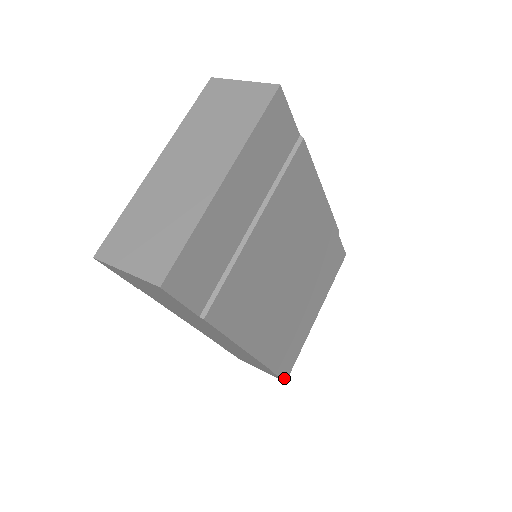
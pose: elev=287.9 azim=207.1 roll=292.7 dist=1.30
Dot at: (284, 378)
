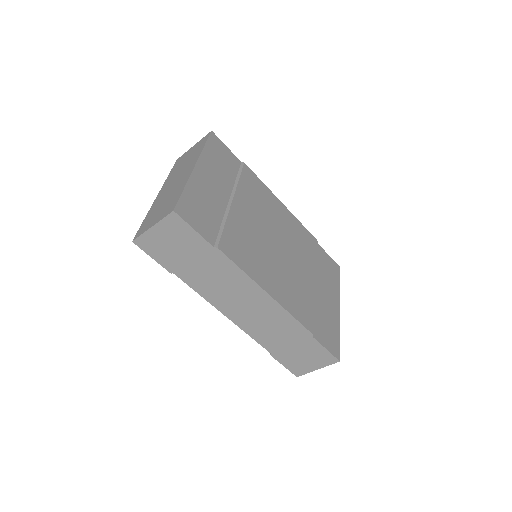
Dot at: (335, 356)
